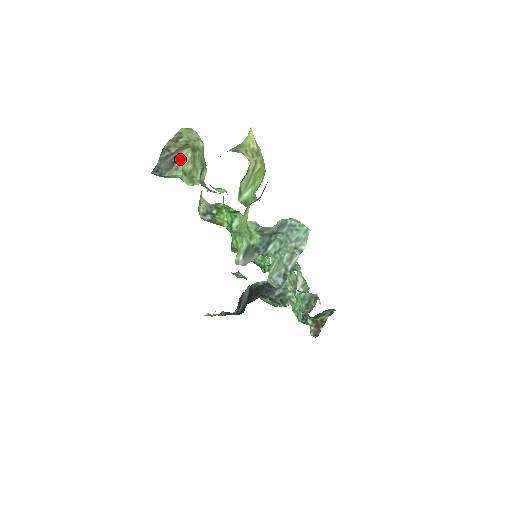
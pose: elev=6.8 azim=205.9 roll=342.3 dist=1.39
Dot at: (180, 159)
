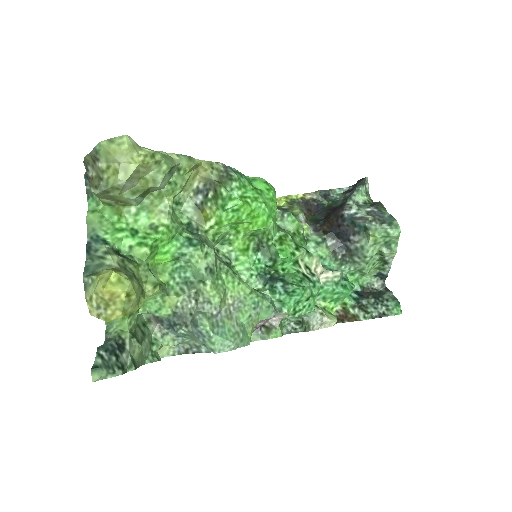
Dot at: (94, 193)
